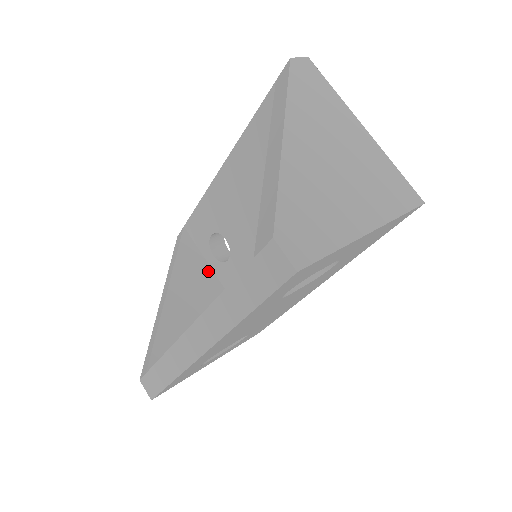
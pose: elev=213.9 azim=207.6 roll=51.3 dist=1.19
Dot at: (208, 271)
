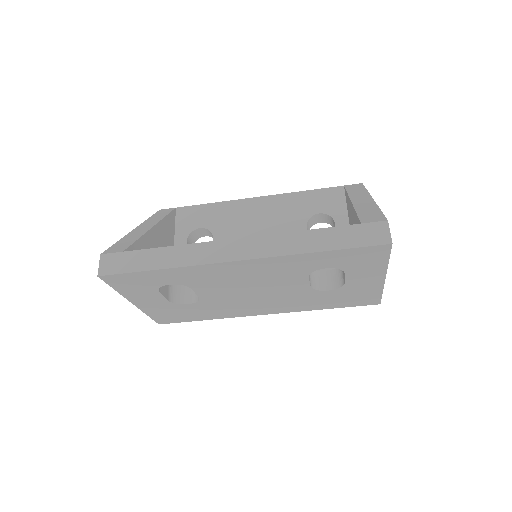
Dot at: occluded
